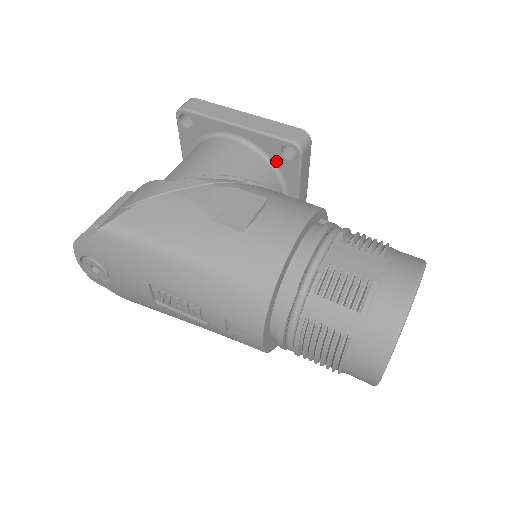
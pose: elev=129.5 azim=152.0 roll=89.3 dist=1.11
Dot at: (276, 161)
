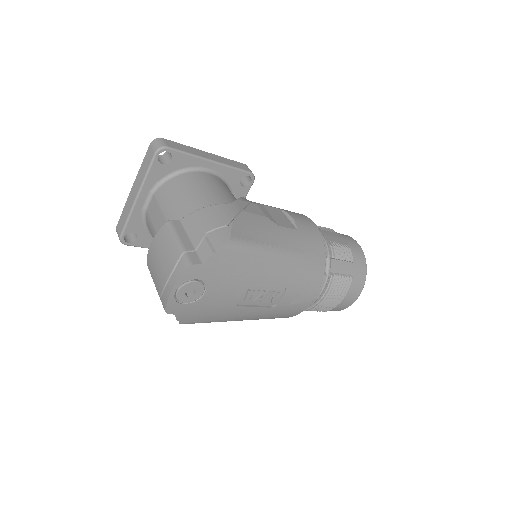
Dot at: (233, 188)
